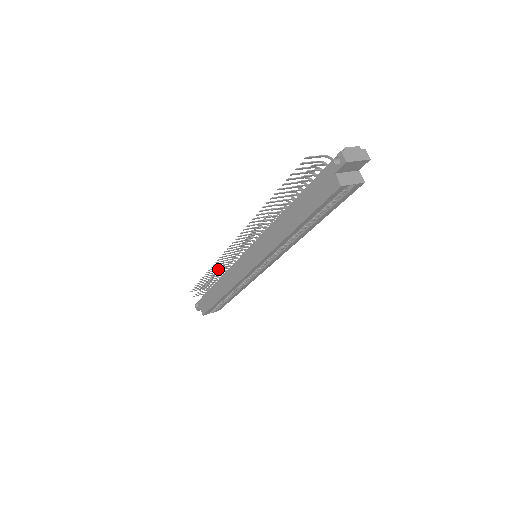
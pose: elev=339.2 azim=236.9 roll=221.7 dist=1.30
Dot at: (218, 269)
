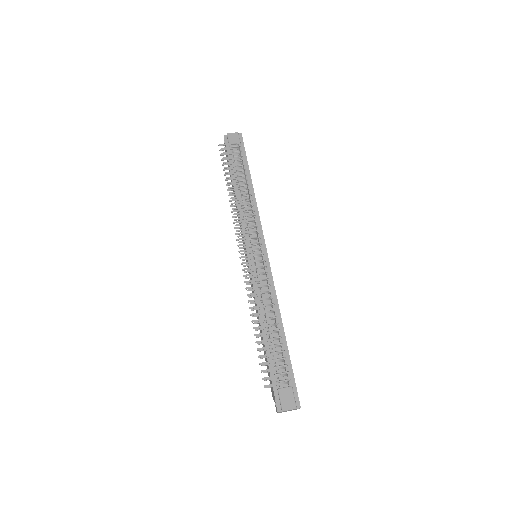
Dot at: occluded
